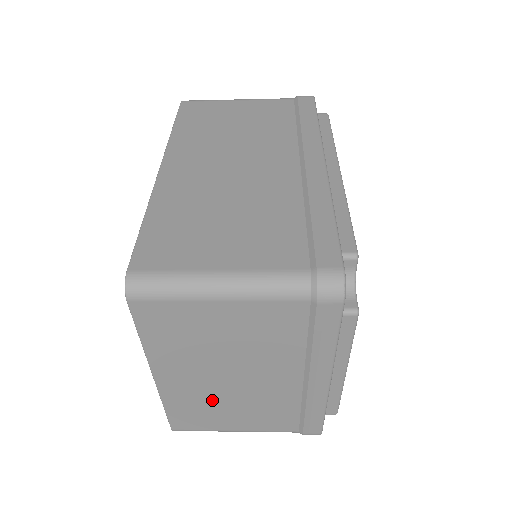
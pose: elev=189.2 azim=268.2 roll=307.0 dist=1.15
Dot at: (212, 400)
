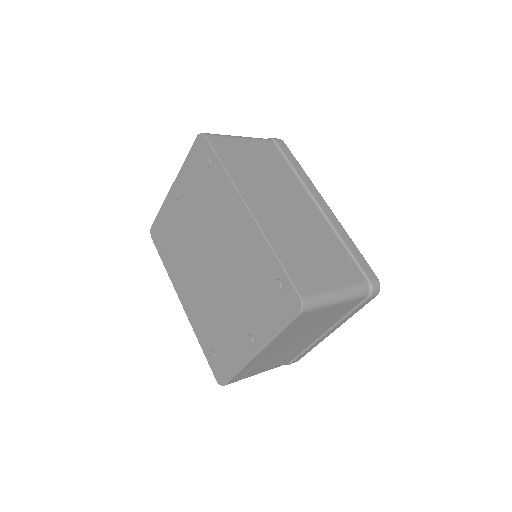
Dot at: (270, 358)
